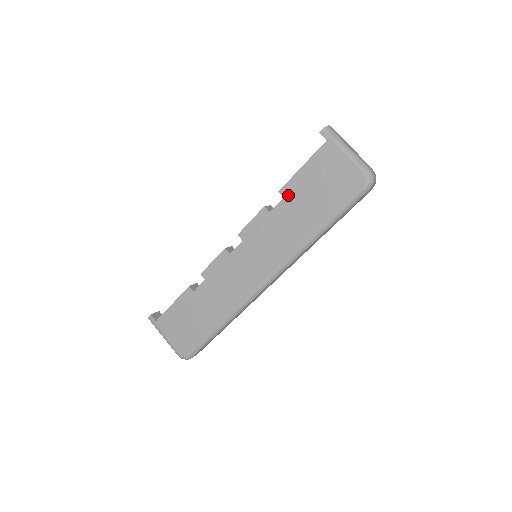
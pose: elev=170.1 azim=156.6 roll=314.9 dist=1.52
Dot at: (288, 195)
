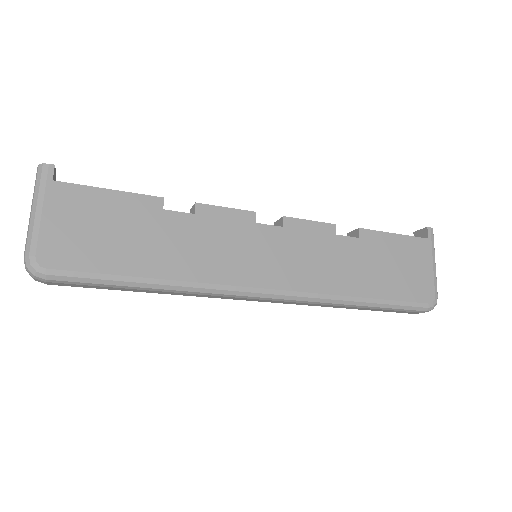
Dot at: (365, 240)
